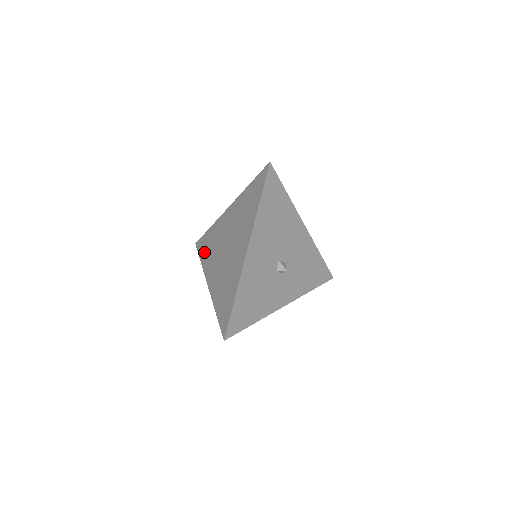
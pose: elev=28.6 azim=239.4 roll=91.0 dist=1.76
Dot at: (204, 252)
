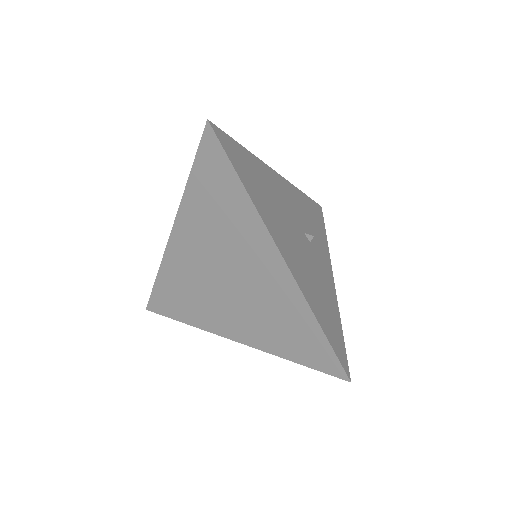
Dot at: (204, 187)
